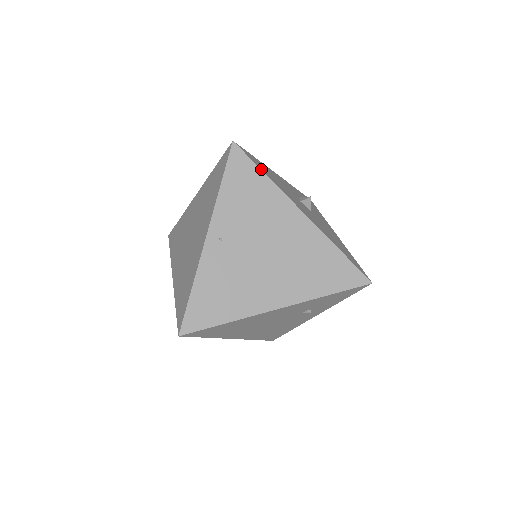
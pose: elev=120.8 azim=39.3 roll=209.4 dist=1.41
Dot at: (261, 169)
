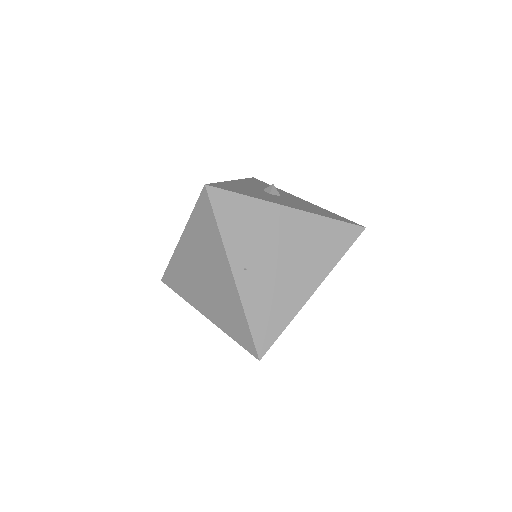
Dot at: (240, 193)
